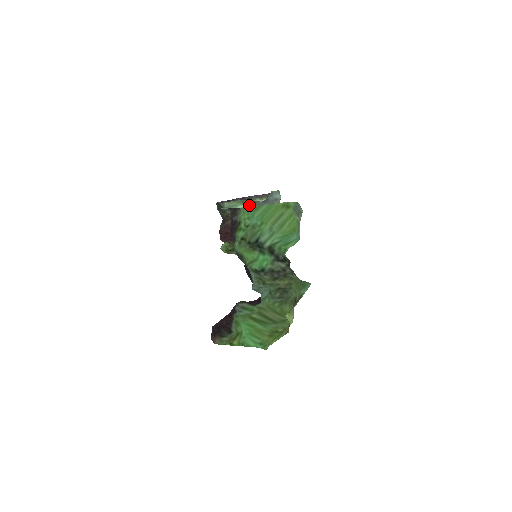
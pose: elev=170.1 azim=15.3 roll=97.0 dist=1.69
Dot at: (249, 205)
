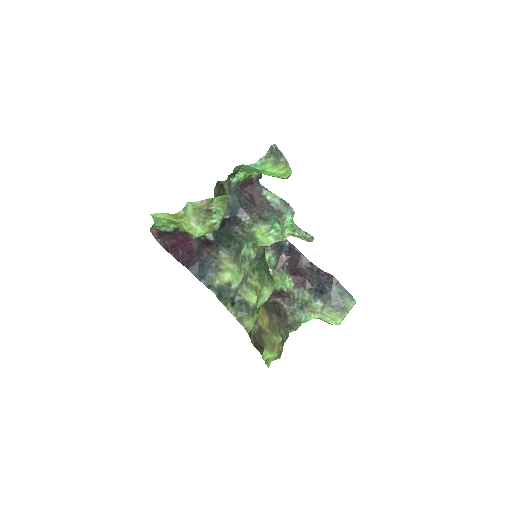
Dot at: (281, 200)
